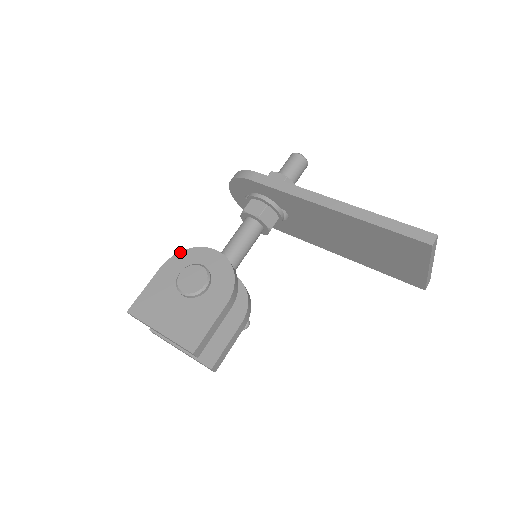
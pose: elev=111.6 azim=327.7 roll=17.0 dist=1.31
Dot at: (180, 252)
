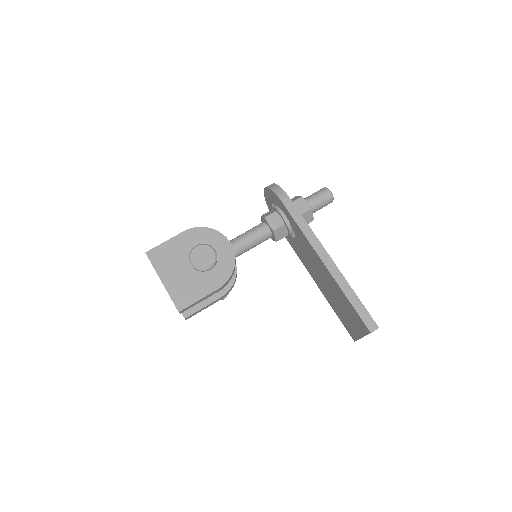
Dot at: (204, 227)
